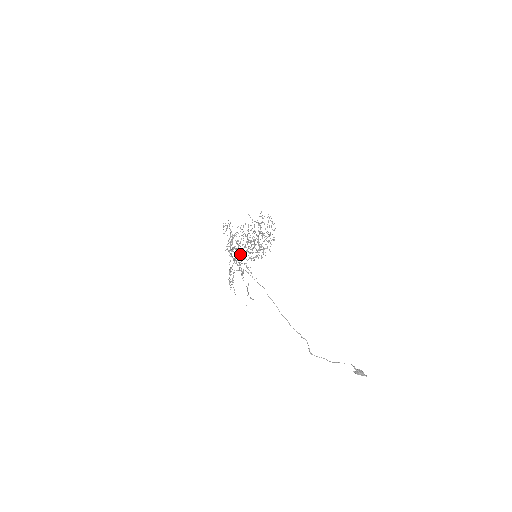
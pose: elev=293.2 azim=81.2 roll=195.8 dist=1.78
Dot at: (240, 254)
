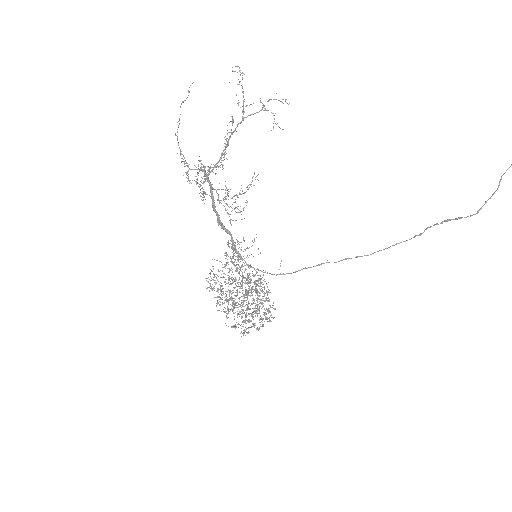
Dot at: (229, 232)
